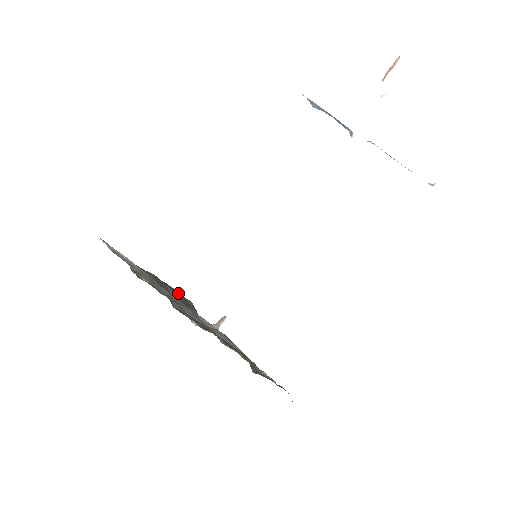
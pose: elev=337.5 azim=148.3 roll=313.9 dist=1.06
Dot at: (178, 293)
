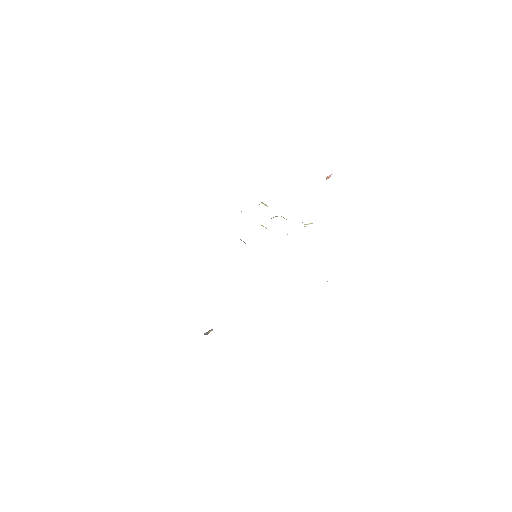
Dot at: occluded
